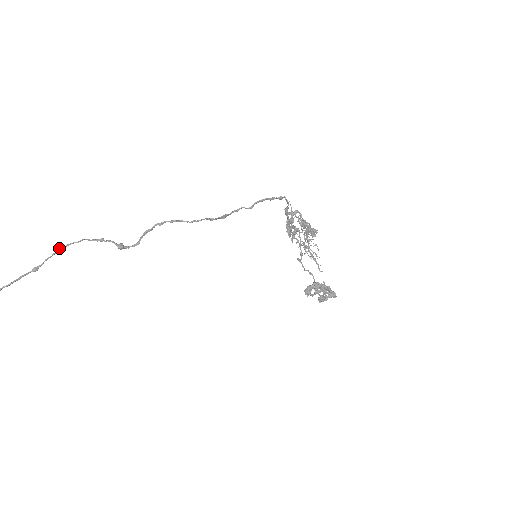
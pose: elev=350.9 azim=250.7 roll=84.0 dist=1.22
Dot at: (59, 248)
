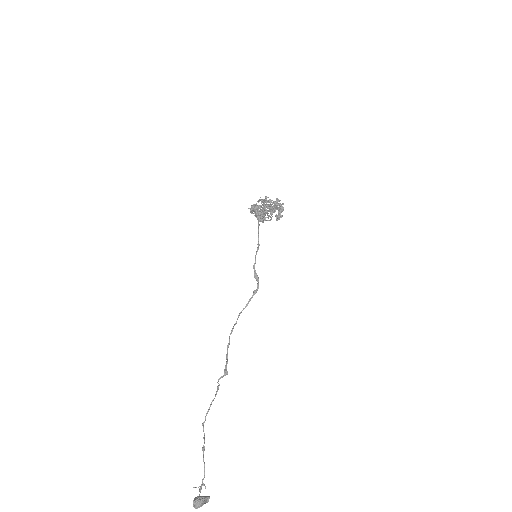
Dot at: (203, 426)
